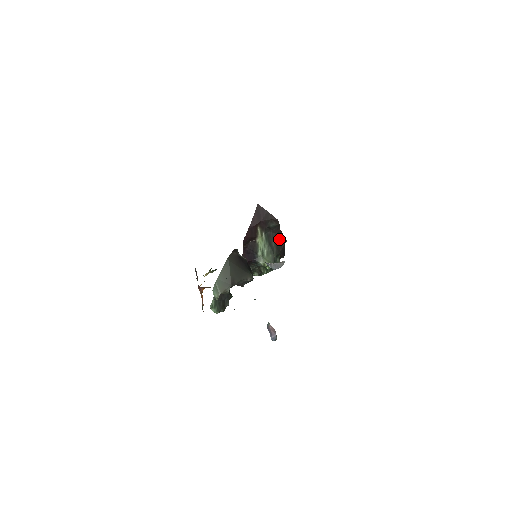
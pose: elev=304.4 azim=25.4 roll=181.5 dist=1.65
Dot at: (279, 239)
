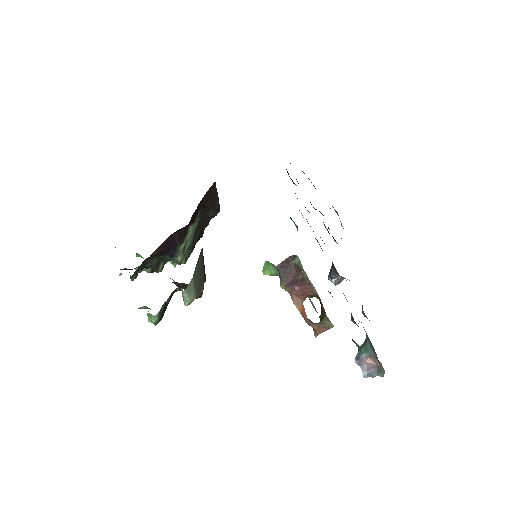
Dot at: (200, 233)
